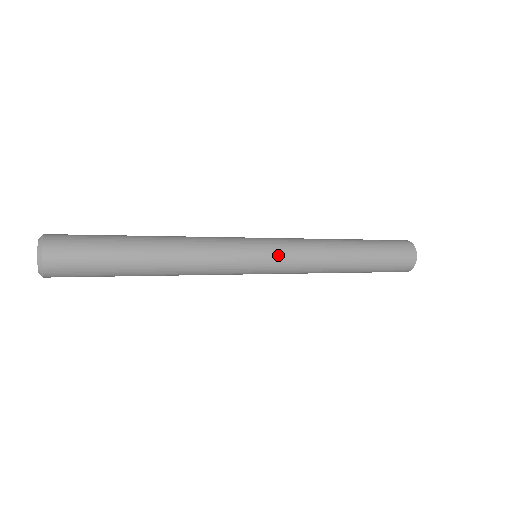
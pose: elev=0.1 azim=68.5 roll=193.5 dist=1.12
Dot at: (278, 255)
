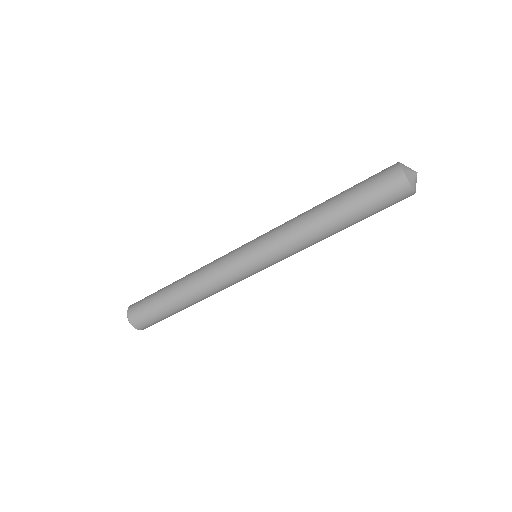
Dot at: (259, 241)
